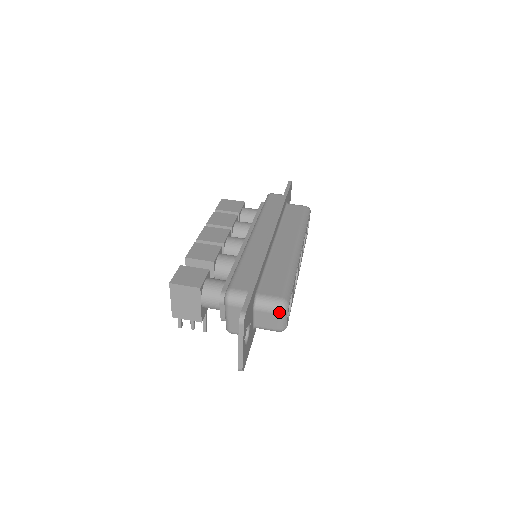
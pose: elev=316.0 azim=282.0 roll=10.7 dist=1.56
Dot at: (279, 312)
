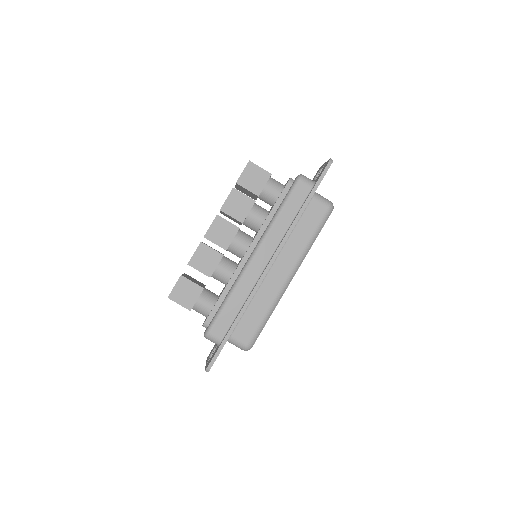
Dot at: occluded
